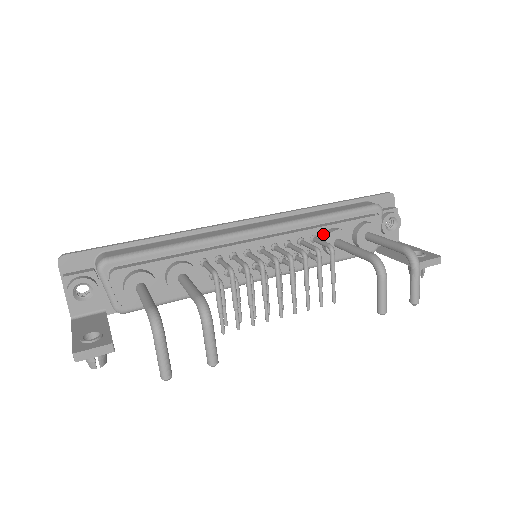
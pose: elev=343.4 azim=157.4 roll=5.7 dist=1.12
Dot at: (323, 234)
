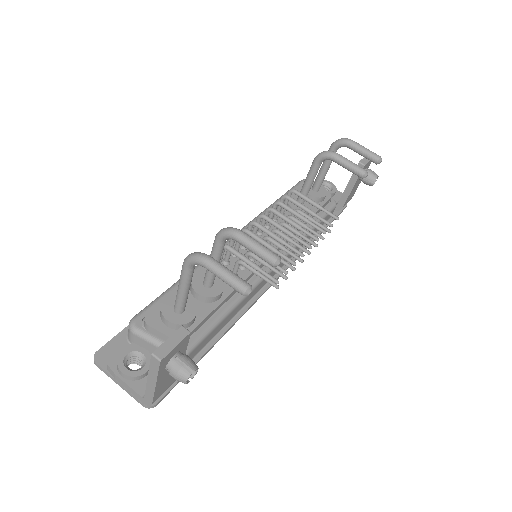
Dot at: occluded
